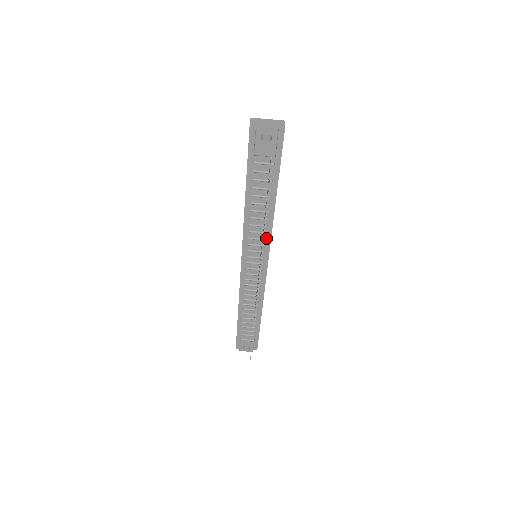
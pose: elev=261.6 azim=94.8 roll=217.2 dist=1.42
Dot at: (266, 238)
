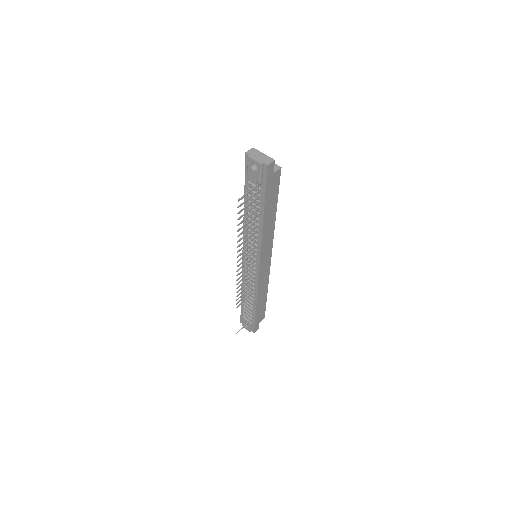
Dot at: (258, 245)
